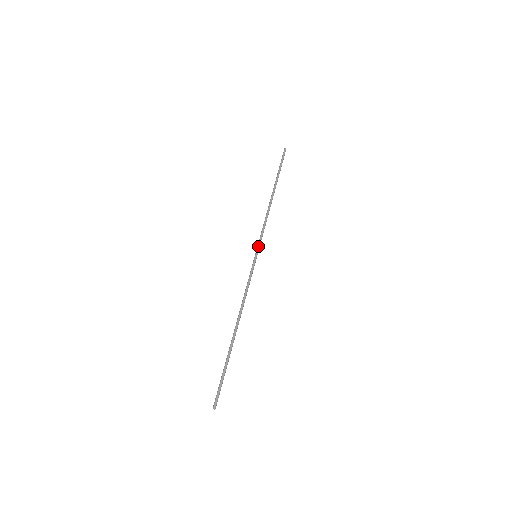
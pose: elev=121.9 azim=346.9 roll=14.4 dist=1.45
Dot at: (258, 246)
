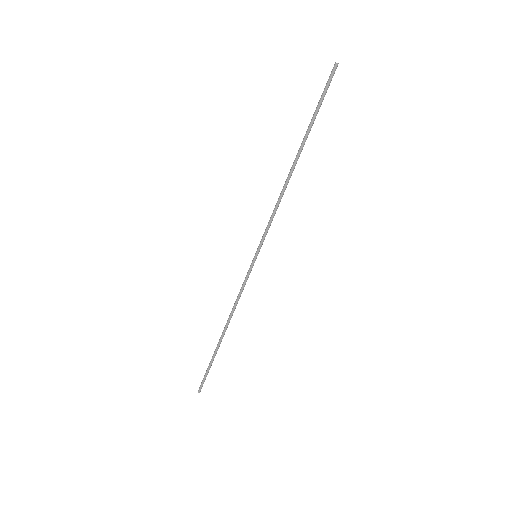
Dot at: (259, 244)
